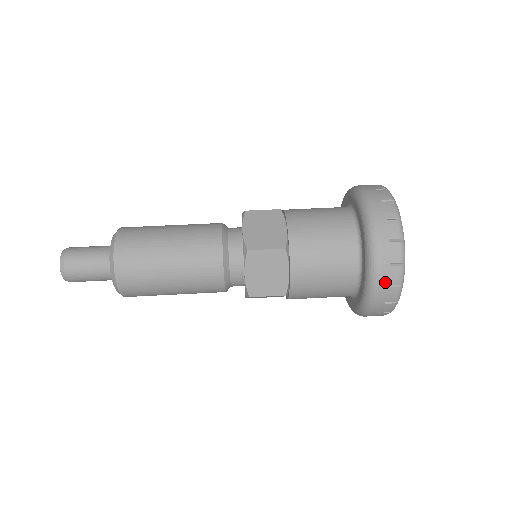
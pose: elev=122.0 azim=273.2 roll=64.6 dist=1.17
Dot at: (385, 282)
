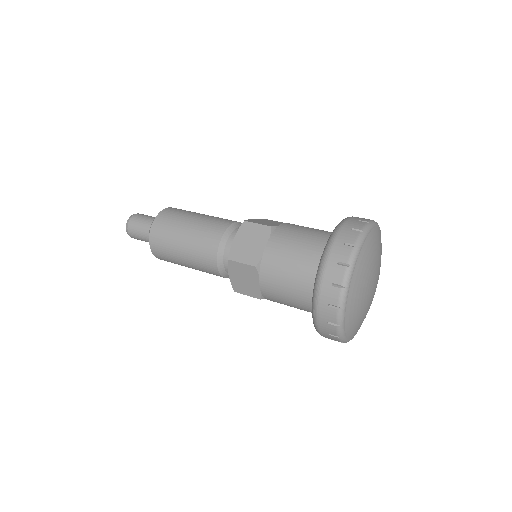
Dot at: (335, 258)
